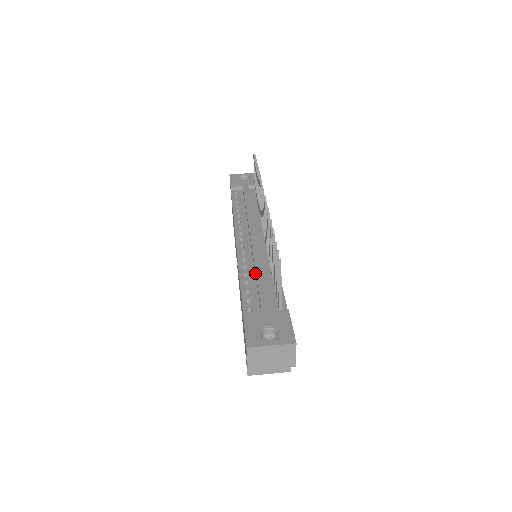
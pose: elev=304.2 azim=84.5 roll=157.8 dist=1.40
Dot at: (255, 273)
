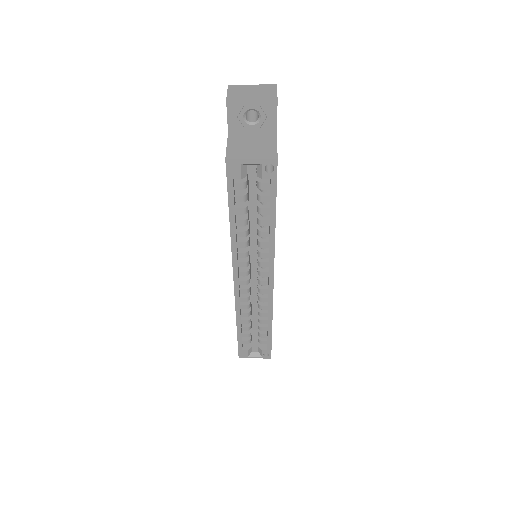
Dot at: occluded
